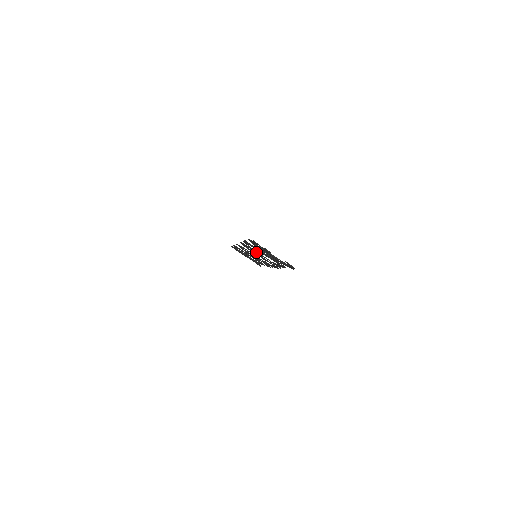
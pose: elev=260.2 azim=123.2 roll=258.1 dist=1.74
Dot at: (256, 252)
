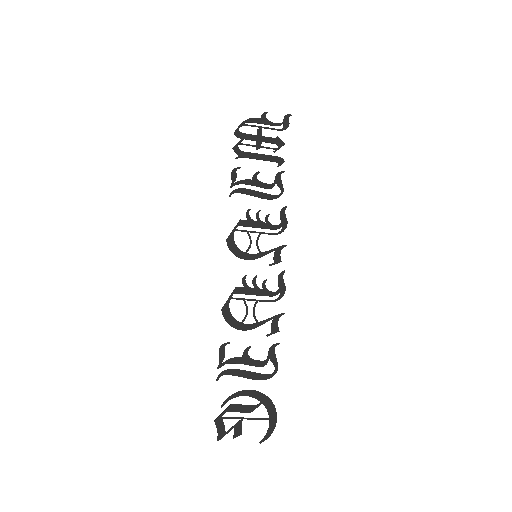
Dot at: (244, 320)
